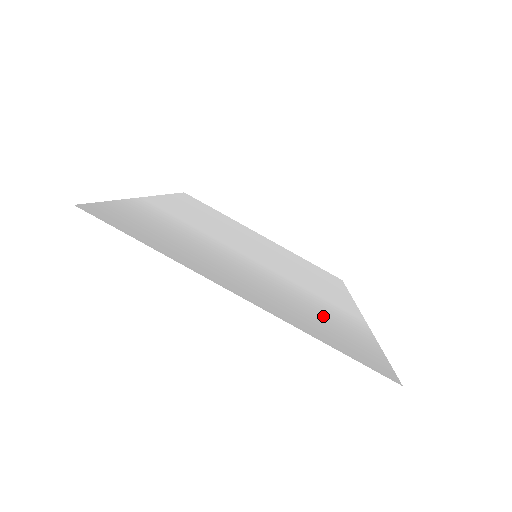
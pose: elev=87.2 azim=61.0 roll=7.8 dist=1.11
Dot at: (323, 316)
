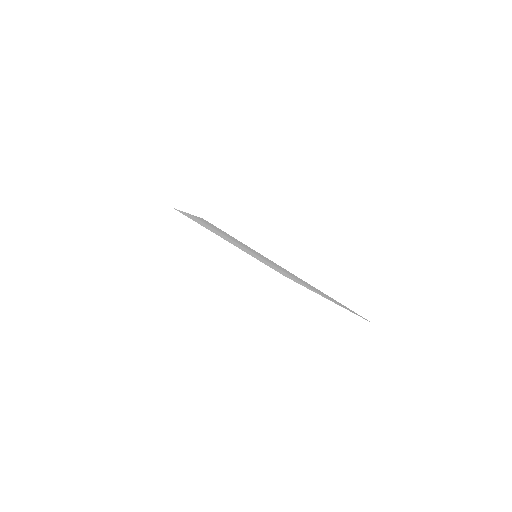
Dot at: occluded
